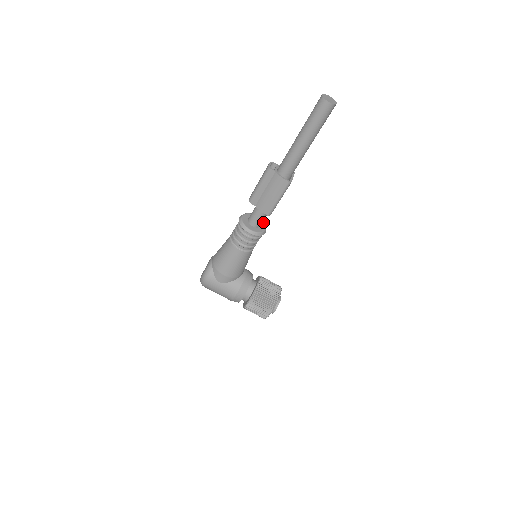
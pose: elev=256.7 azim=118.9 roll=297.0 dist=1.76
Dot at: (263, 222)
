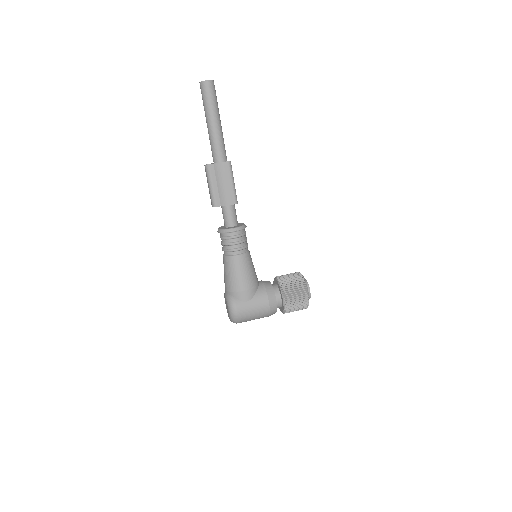
Dot at: (238, 223)
